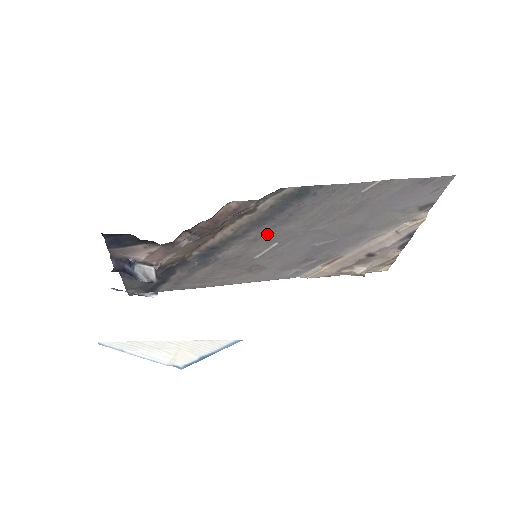
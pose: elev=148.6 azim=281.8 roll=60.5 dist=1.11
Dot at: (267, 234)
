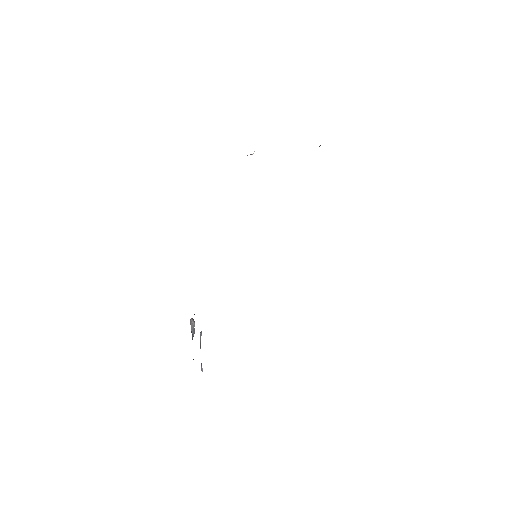
Dot at: occluded
